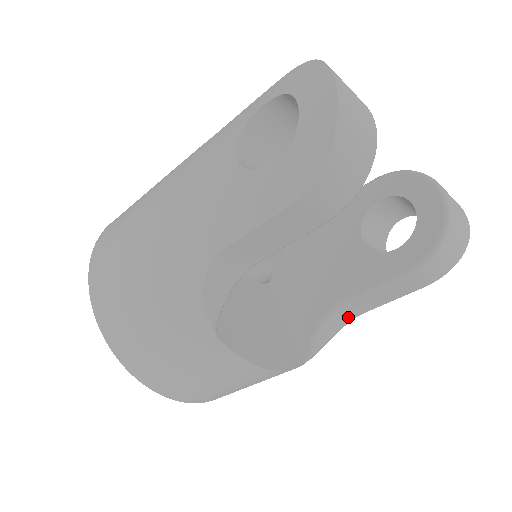
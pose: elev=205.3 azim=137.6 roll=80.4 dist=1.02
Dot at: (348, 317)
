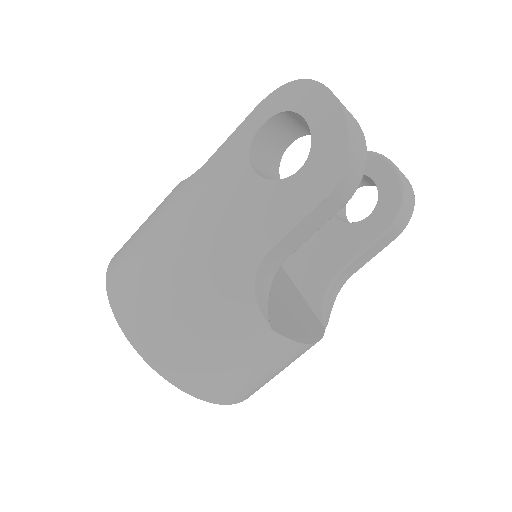
Dot at: (341, 283)
